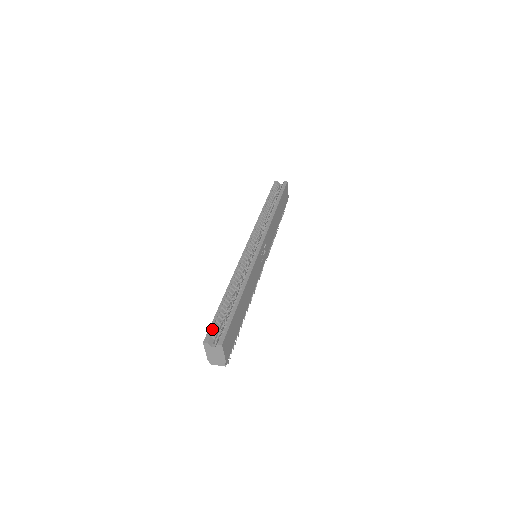
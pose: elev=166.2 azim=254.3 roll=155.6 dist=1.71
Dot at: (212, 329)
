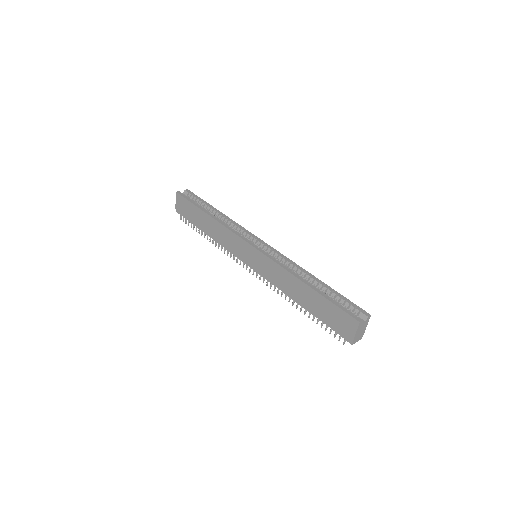
Dot at: (348, 311)
